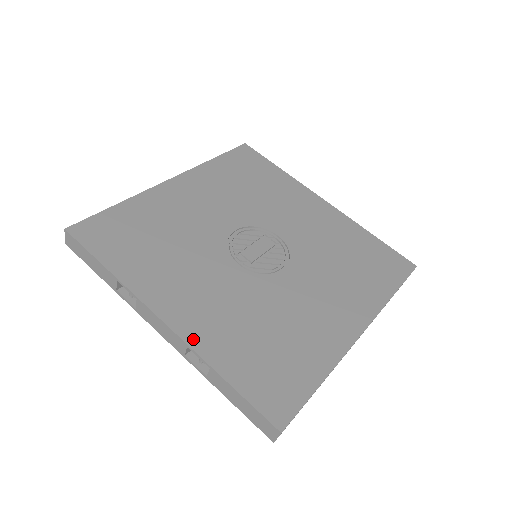
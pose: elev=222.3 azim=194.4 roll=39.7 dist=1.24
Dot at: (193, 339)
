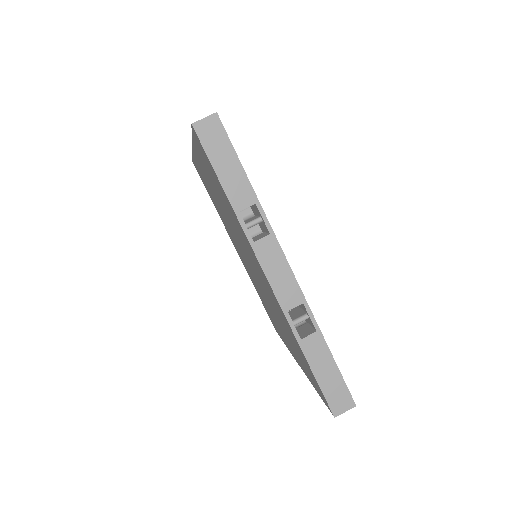
Dot at: (304, 299)
